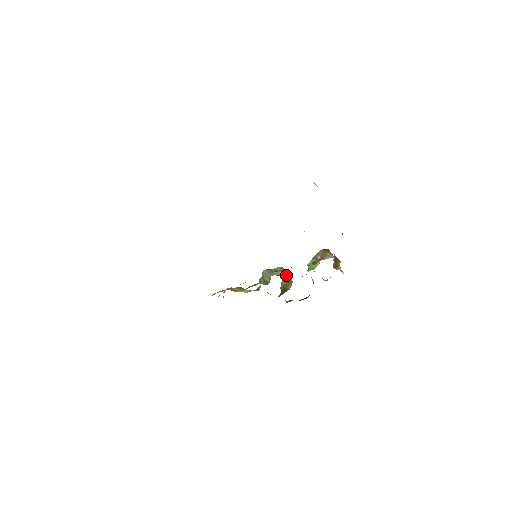
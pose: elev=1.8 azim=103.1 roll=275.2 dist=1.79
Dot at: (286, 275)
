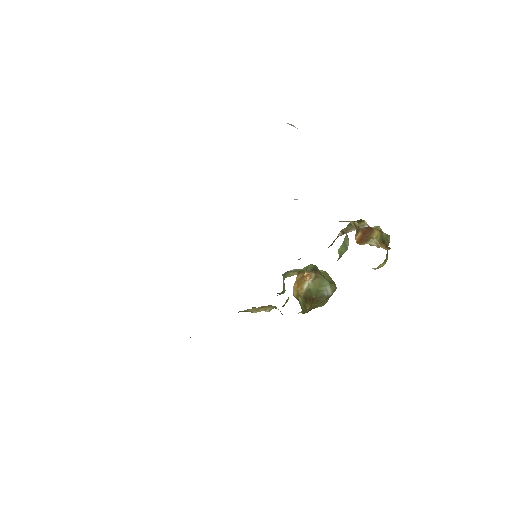
Dot at: (313, 274)
